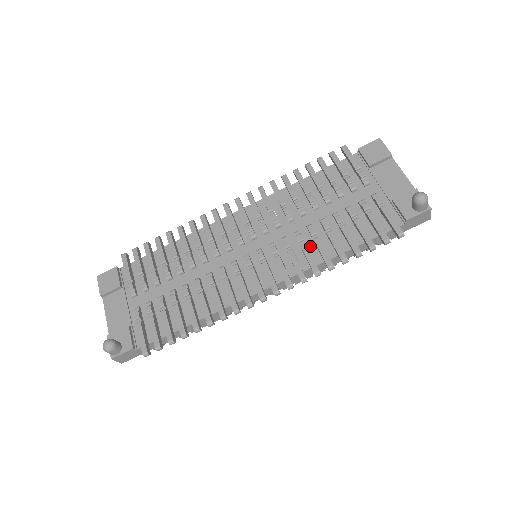
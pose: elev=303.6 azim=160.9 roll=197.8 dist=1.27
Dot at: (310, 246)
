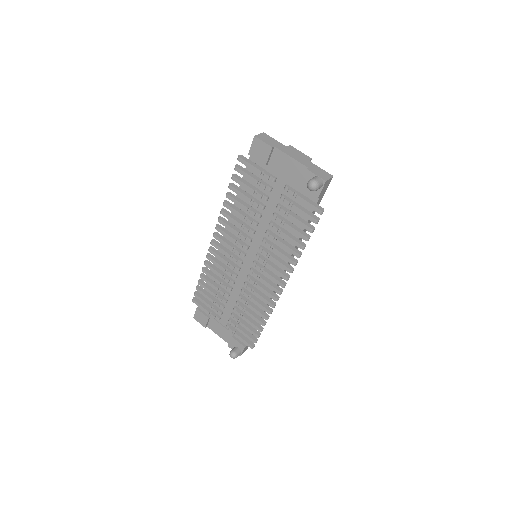
Dot at: (278, 244)
